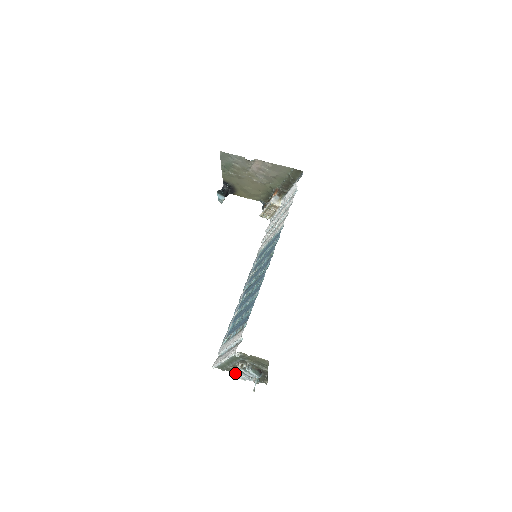
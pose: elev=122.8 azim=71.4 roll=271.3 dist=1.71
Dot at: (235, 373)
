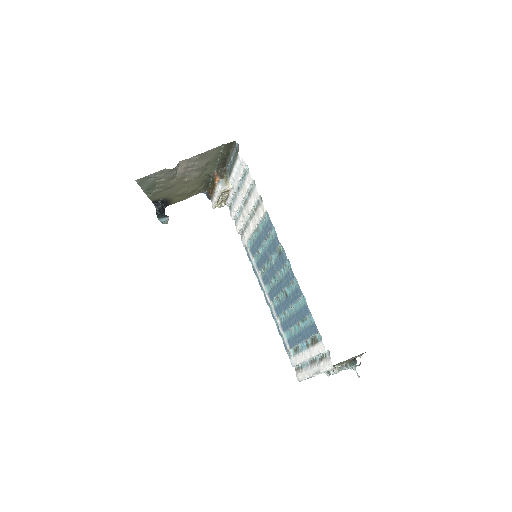
Dot at: (328, 374)
